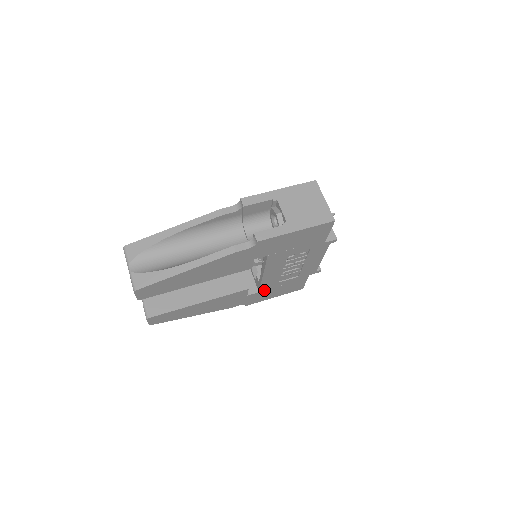
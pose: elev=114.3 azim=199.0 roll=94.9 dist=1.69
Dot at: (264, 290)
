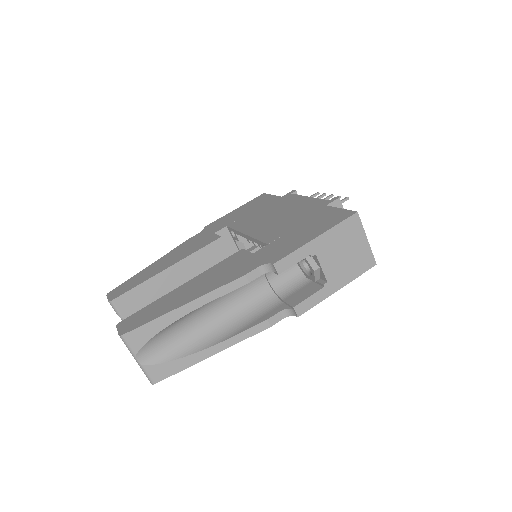
Dot at: occluded
